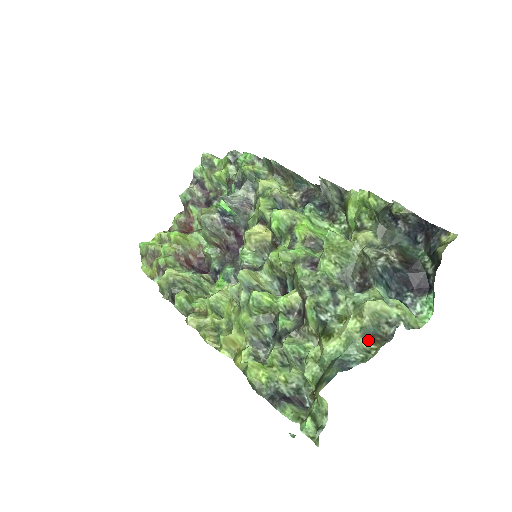
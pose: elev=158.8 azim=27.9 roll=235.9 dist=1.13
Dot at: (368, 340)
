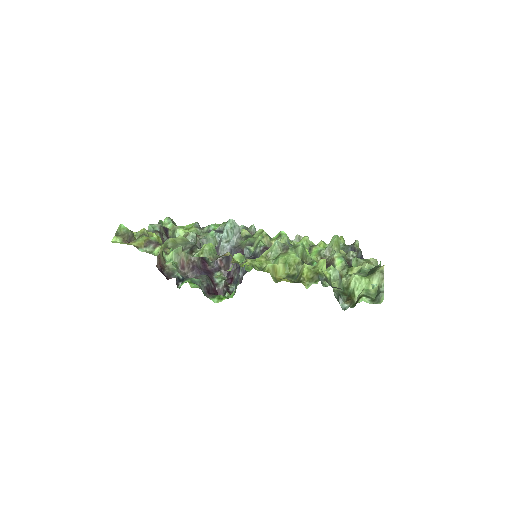
Dot at: occluded
